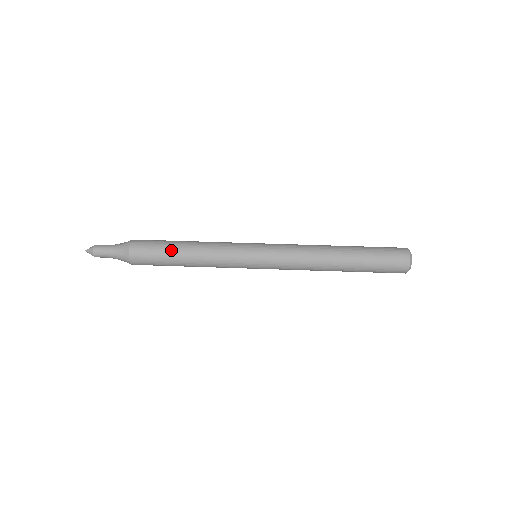
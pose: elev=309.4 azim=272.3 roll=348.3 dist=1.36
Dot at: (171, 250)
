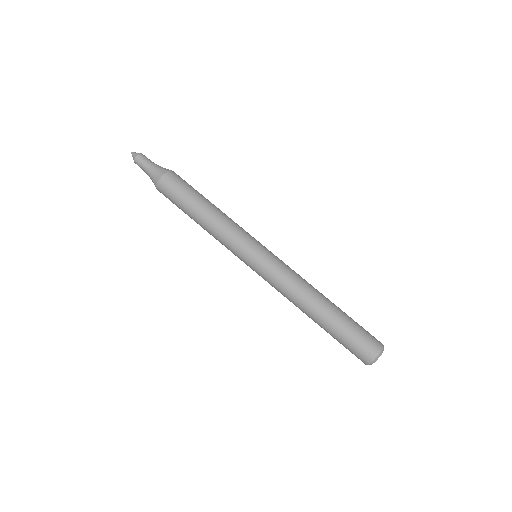
Dot at: (193, 201)
